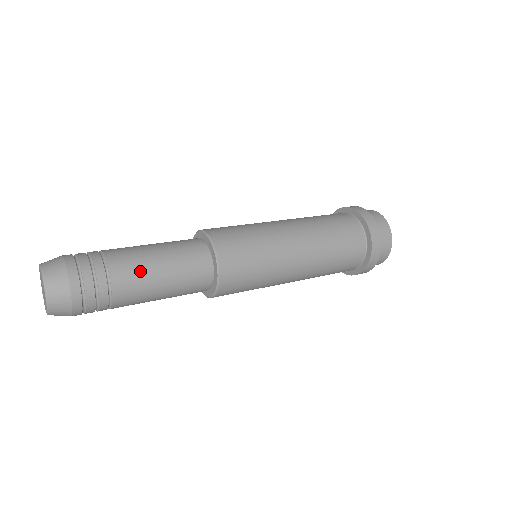
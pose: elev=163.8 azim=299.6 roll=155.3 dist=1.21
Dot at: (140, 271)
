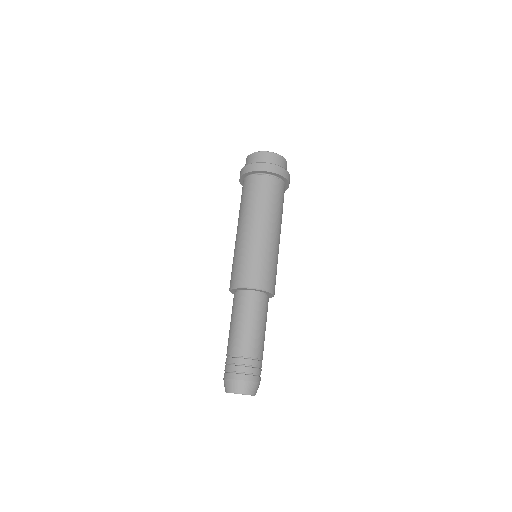
Dot at: (255, 339)
